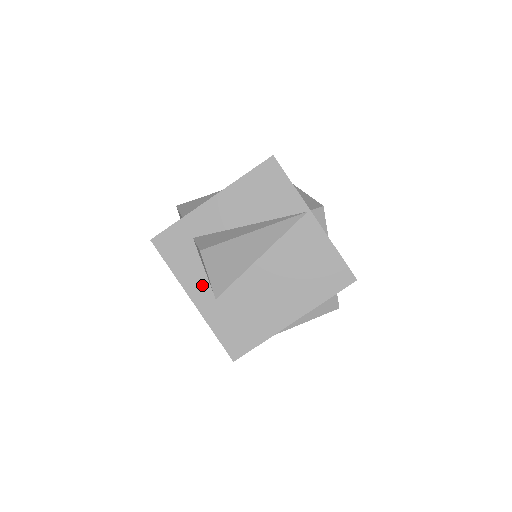
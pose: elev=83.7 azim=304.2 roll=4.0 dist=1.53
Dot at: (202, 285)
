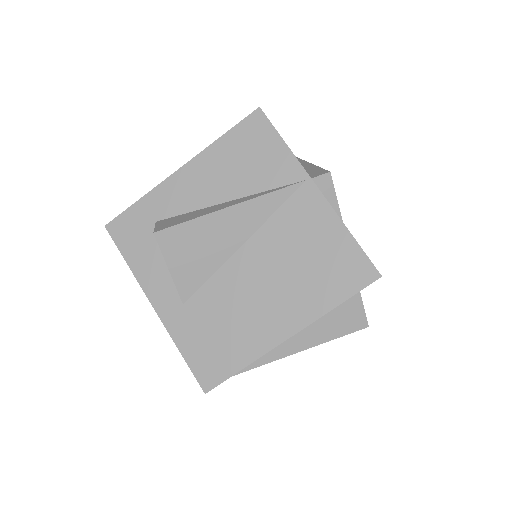
Dot at: (166, 285)
